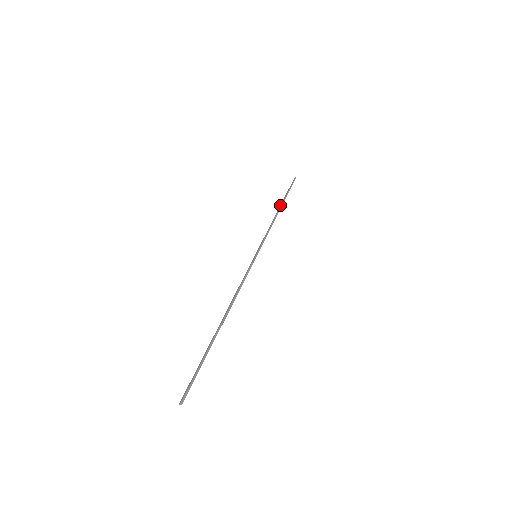
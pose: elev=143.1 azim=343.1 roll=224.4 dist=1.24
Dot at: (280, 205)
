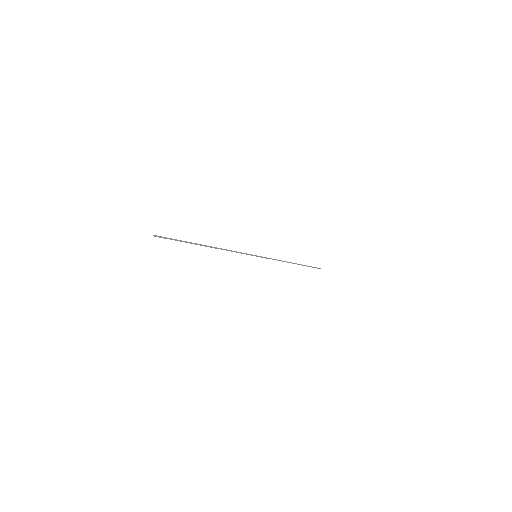
Dot at: (296, 263)
